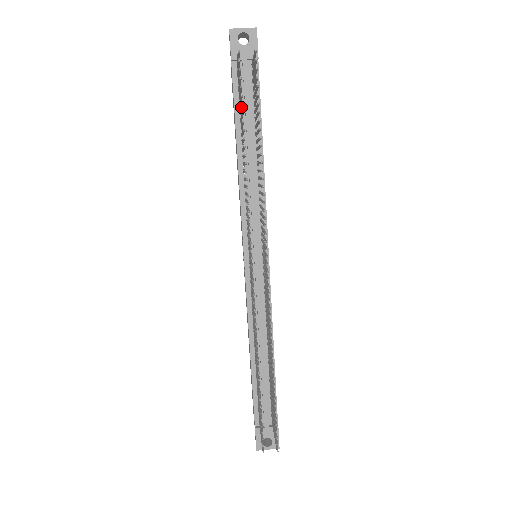
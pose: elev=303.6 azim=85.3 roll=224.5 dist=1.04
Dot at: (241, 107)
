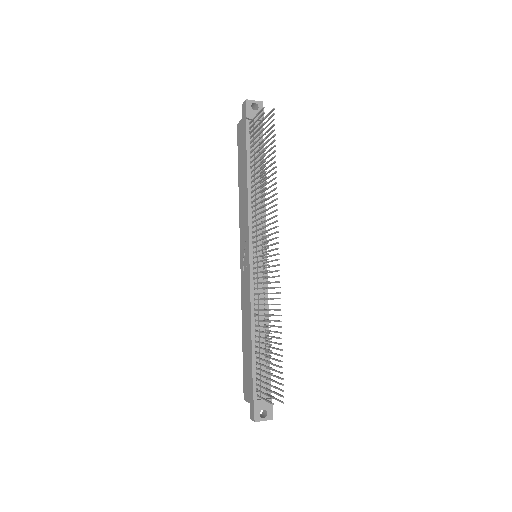
Dot at: (261, 142)
